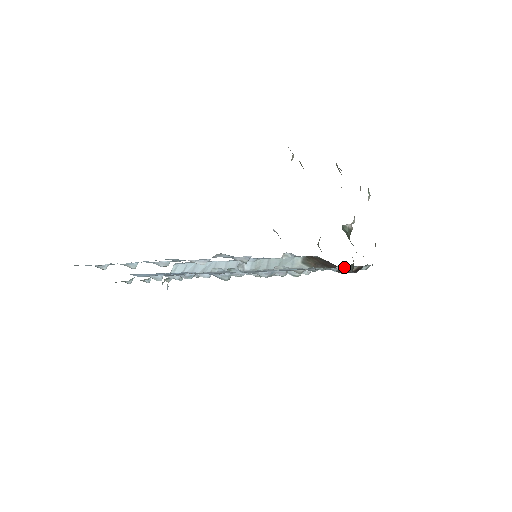
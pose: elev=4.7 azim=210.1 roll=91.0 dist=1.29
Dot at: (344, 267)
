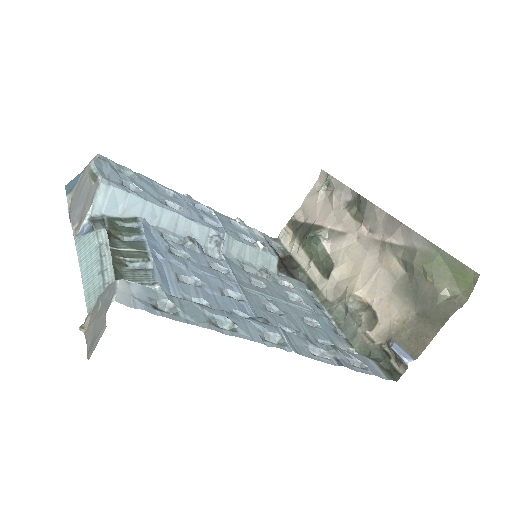
Dot at: occluded
